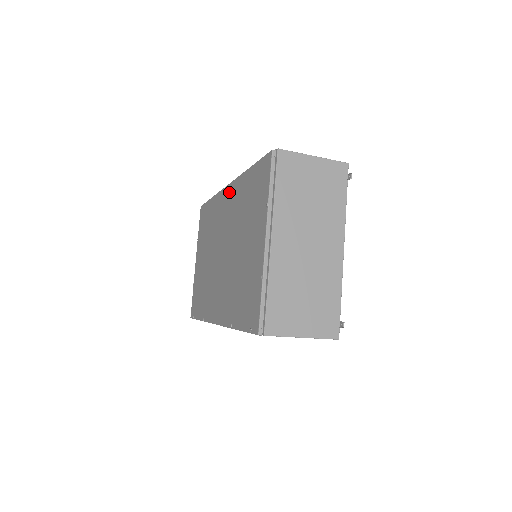
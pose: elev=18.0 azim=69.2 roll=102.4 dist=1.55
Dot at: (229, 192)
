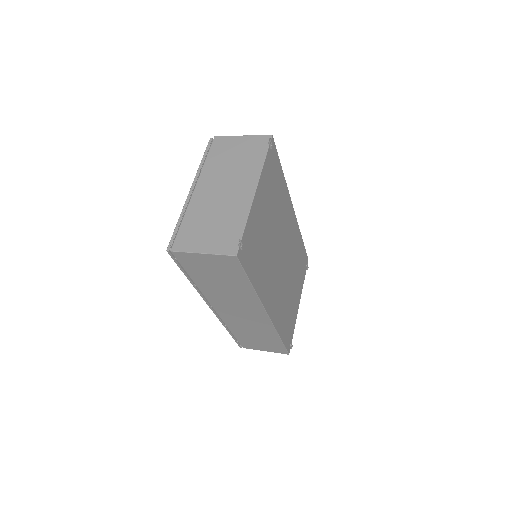
Dot at: occluded
